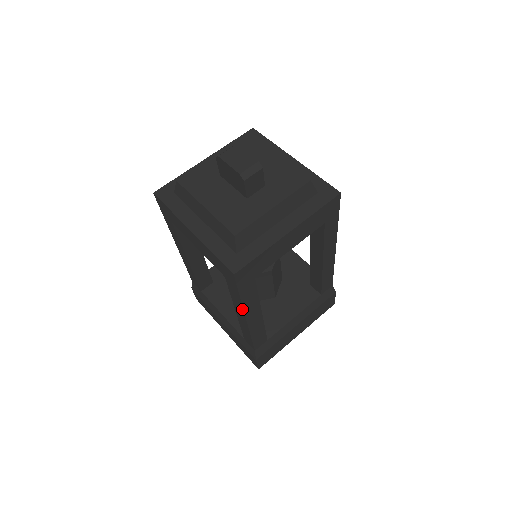
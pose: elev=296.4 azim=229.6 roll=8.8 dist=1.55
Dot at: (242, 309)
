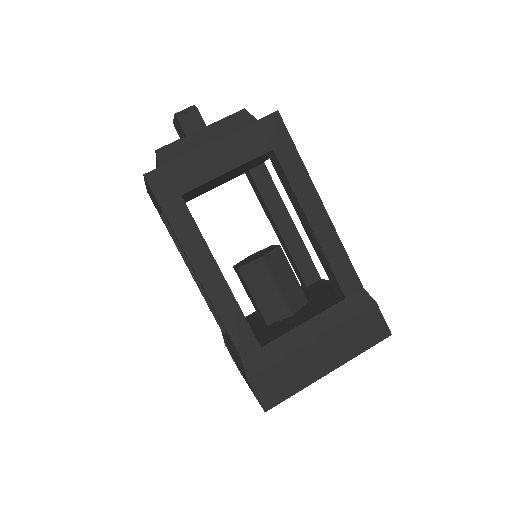
Dot at: (183, 250)
